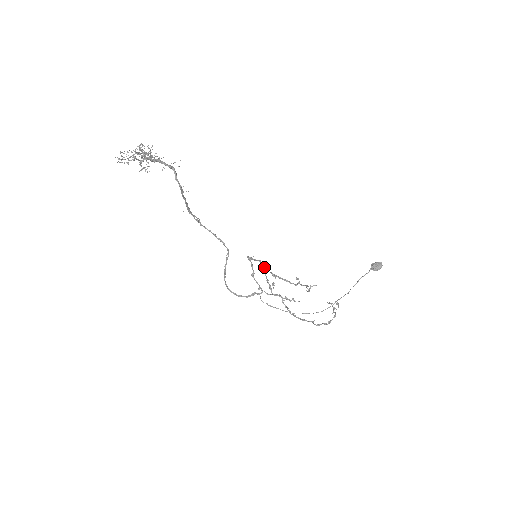
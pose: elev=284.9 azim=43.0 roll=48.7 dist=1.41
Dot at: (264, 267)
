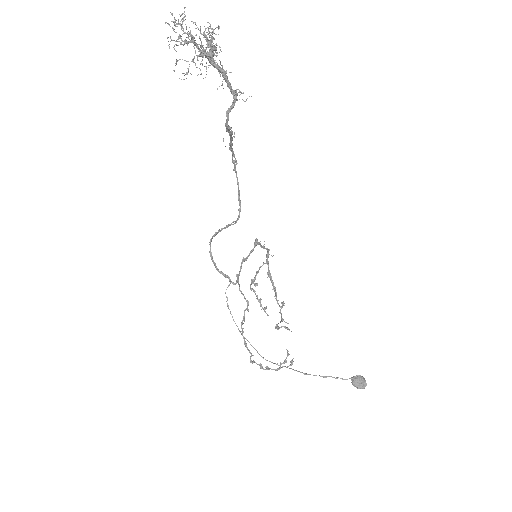
Dot at: (267, 259)
